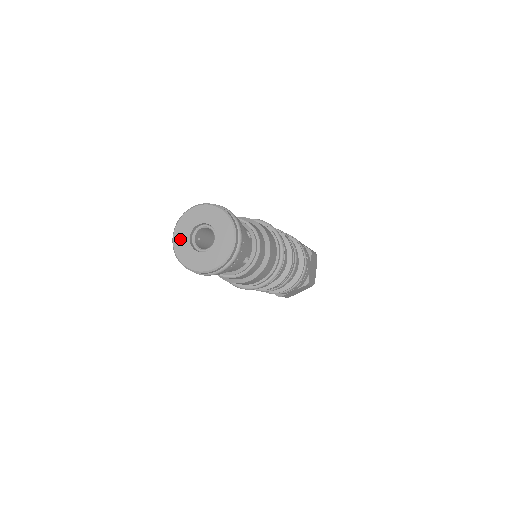
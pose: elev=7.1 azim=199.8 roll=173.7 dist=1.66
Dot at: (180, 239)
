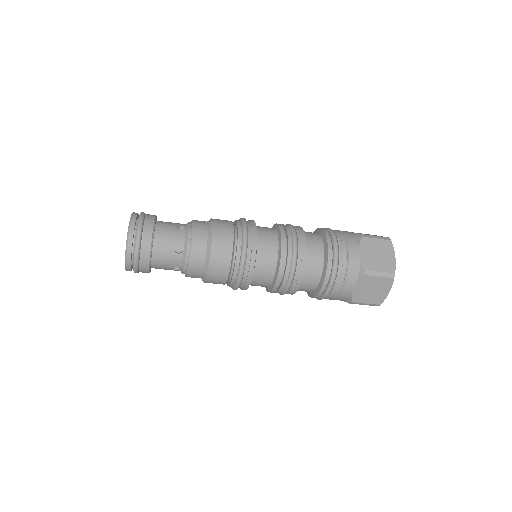
Dot at: occluded
